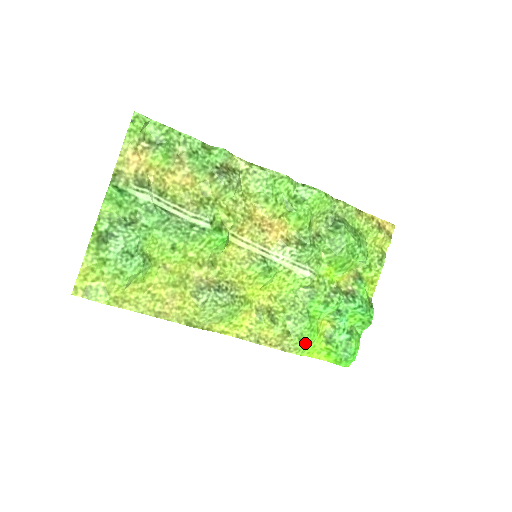
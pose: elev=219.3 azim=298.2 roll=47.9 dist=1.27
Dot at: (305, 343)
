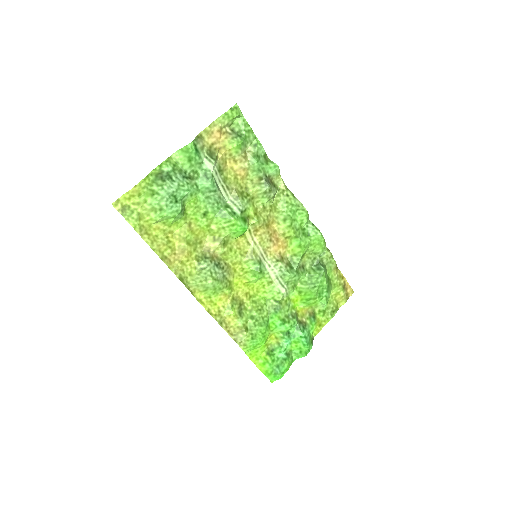
Dot at: (254, 344)
